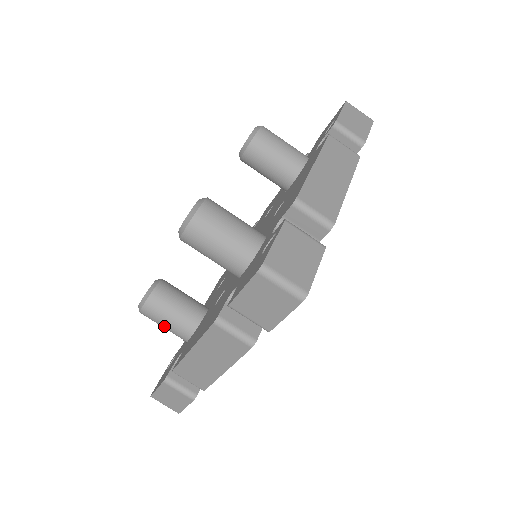
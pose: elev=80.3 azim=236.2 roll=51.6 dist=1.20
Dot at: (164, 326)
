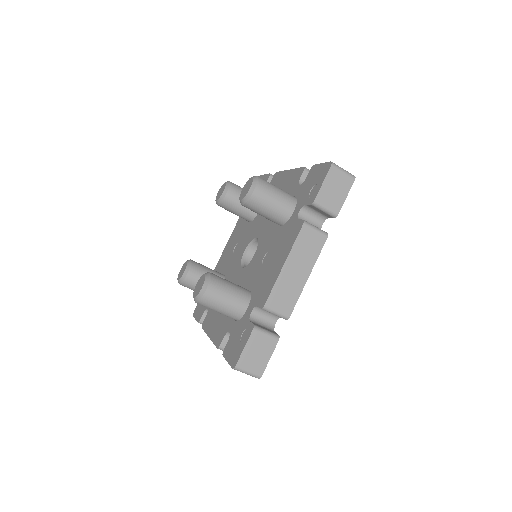
Dot at: occluded
